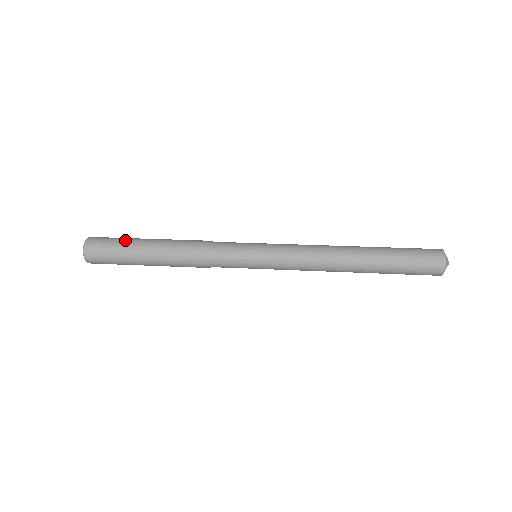
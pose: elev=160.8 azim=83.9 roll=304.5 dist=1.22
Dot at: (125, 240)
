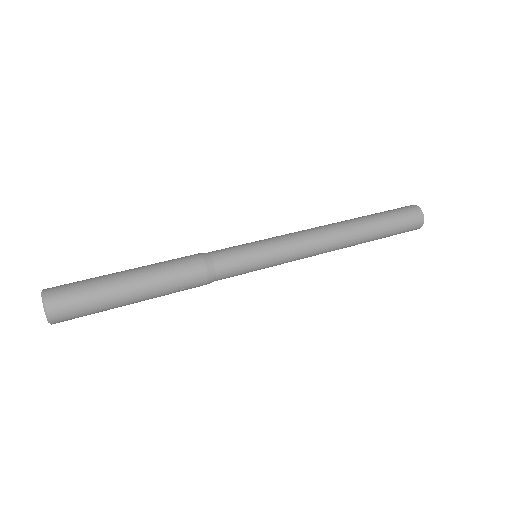
Dot at: (99, 279)
